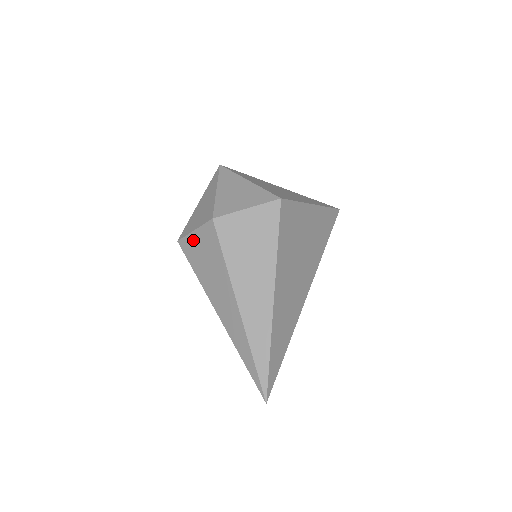
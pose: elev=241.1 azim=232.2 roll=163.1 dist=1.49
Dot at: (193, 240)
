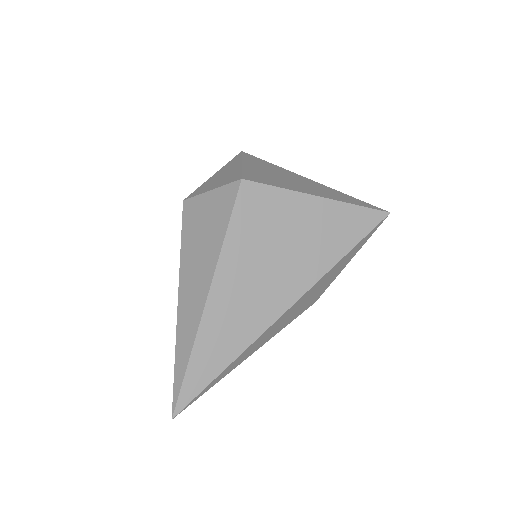
Dot at: occluded
